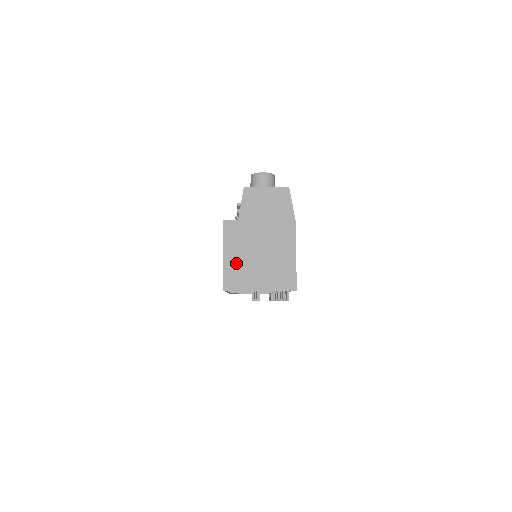
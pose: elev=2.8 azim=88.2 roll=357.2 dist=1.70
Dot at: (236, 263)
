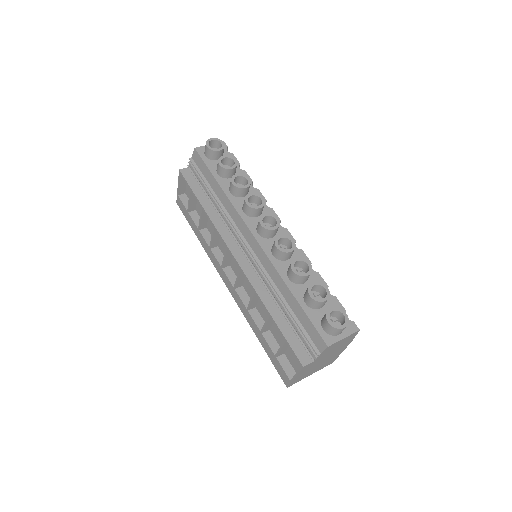
Dot at: occluded
